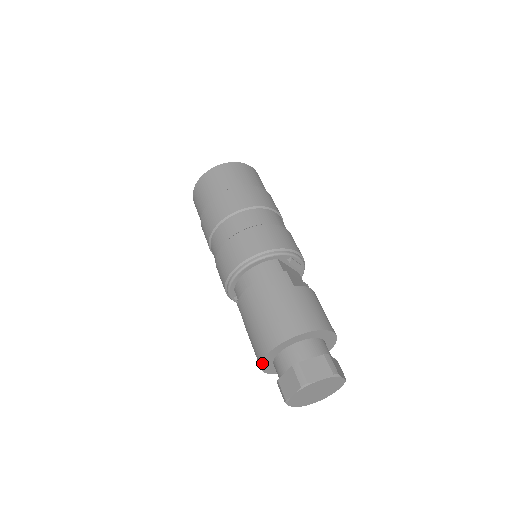
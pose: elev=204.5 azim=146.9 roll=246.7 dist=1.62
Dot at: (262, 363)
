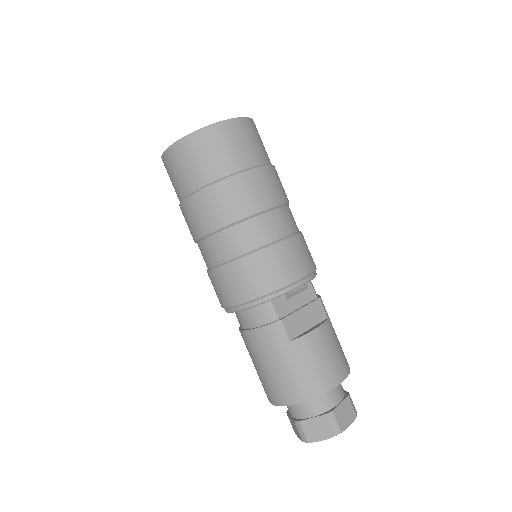
Dot at: occluded
